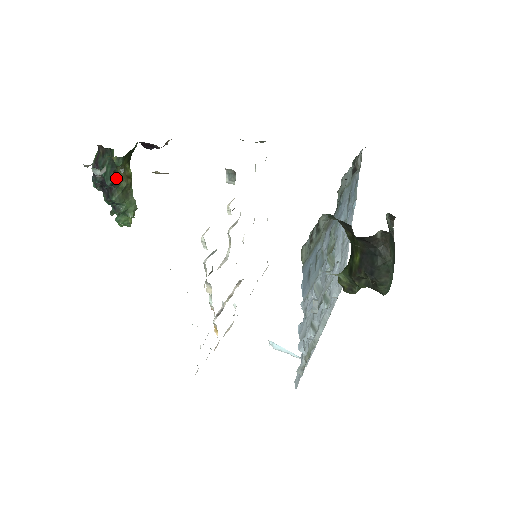
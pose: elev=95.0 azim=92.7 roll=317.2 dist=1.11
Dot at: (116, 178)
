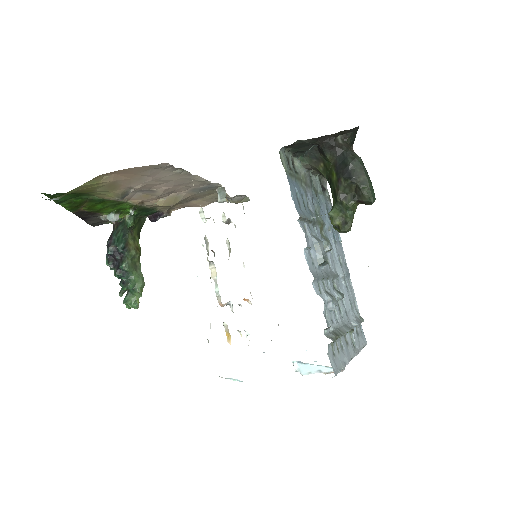
Dot at: (127, 244)
